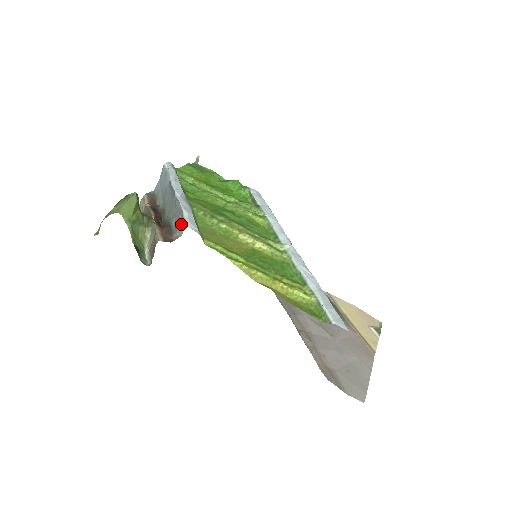
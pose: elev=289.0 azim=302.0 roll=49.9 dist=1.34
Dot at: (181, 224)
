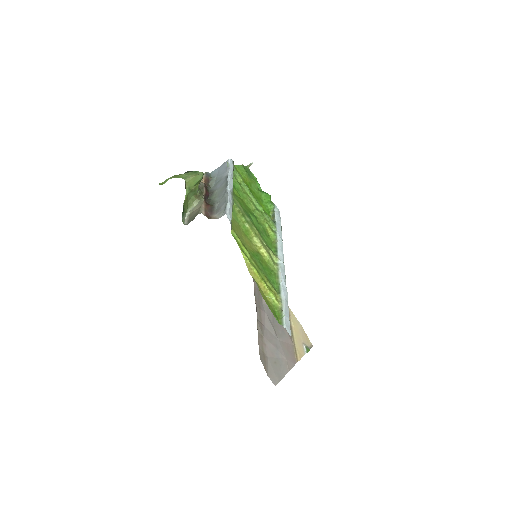
Dot at: (222, 211)
